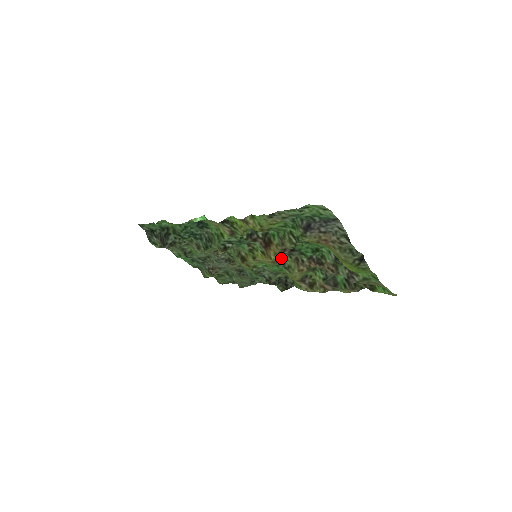
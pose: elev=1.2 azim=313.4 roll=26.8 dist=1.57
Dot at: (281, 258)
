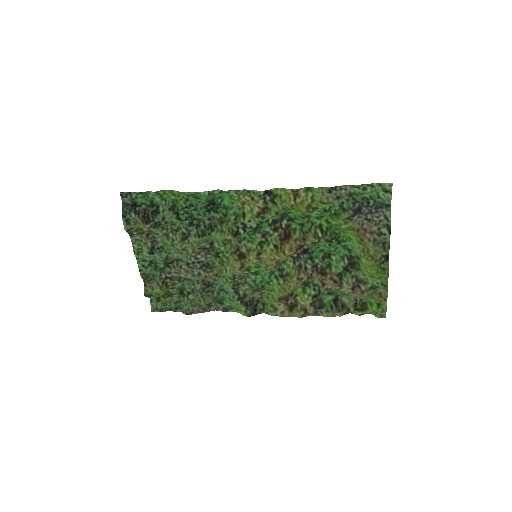
Dot at: (283, 263)
